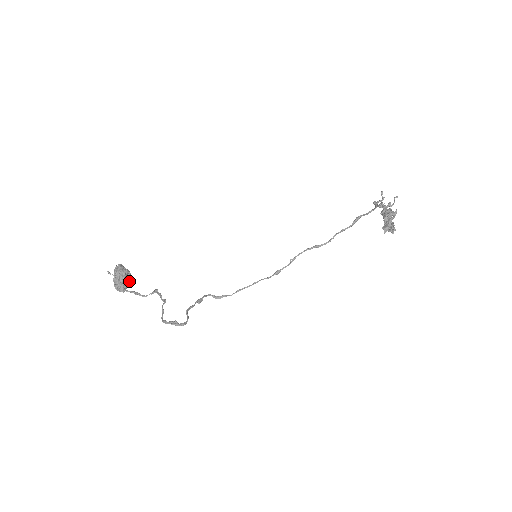
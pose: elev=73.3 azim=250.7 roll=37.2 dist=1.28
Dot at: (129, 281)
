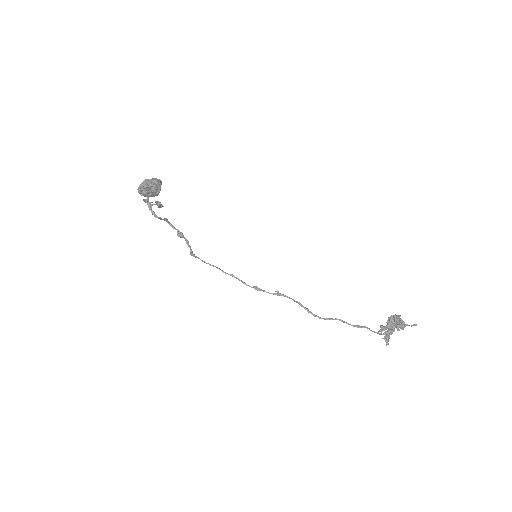
Dot at: (152, 193)
